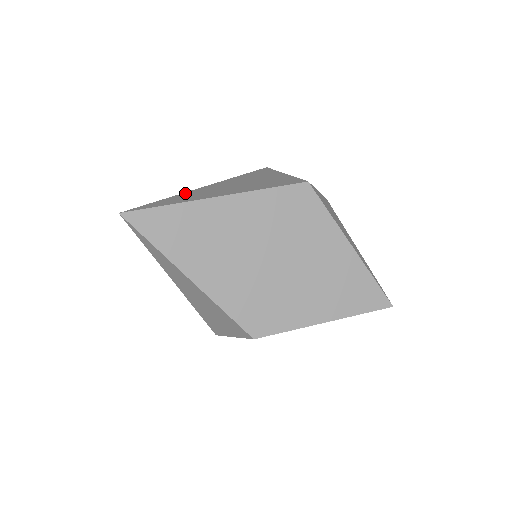
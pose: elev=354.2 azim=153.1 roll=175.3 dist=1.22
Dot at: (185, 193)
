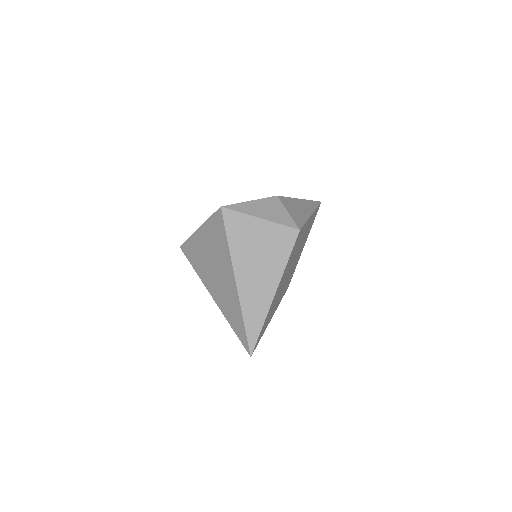
Dot at: (243, 302)
